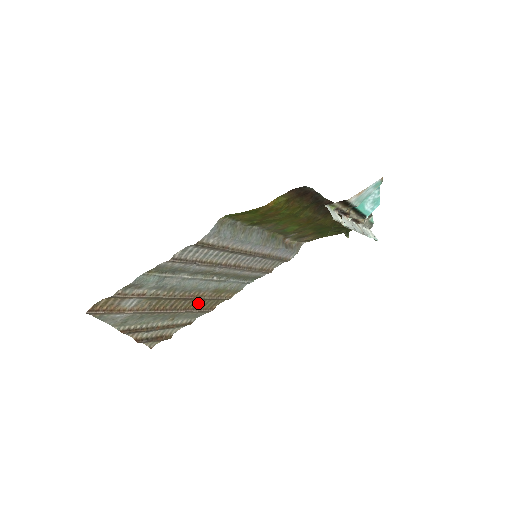
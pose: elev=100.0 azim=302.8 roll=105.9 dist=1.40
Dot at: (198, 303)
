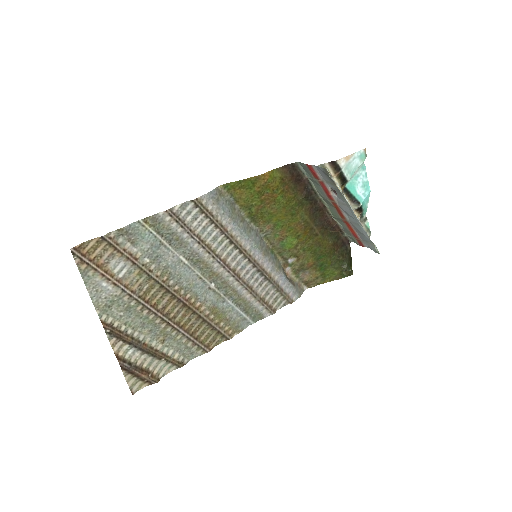
Dot at: (193, 325)
